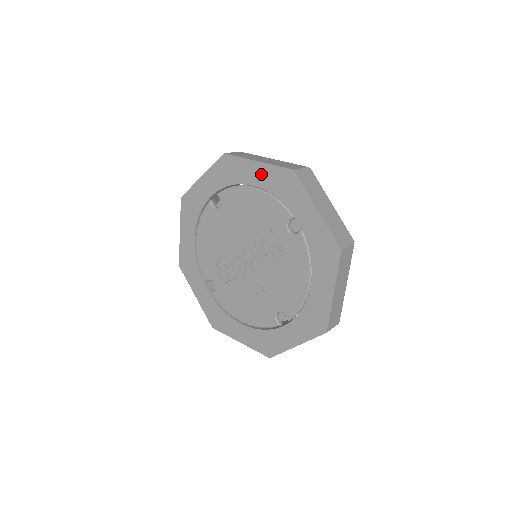
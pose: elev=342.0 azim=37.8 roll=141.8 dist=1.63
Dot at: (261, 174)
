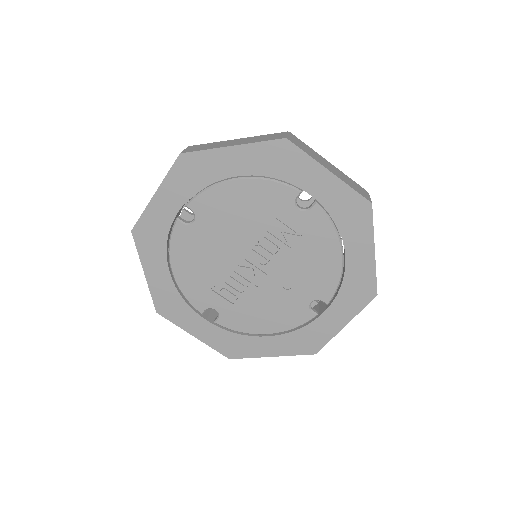
Dot at: (243, 159)
